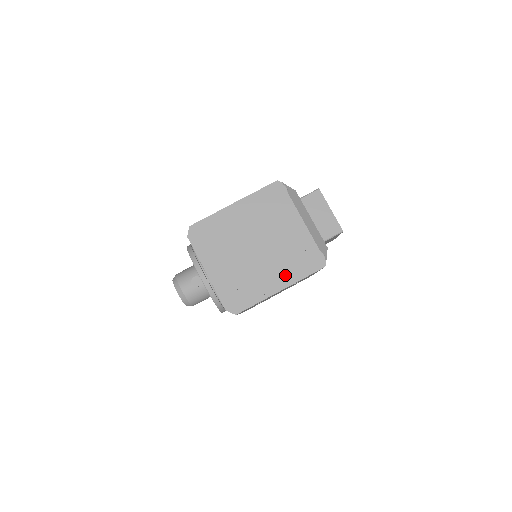
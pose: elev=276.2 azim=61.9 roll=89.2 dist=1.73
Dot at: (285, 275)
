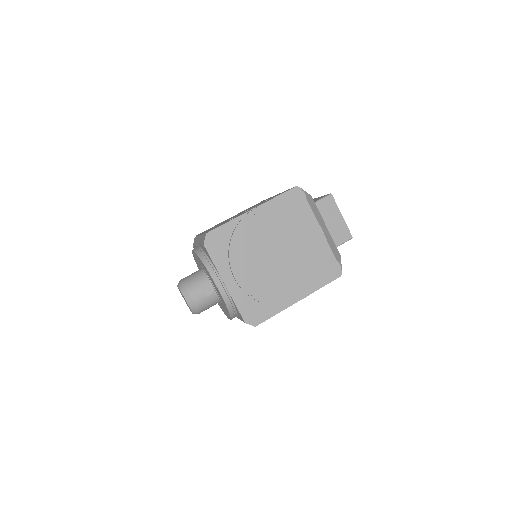
Dot at: (304, 285)
